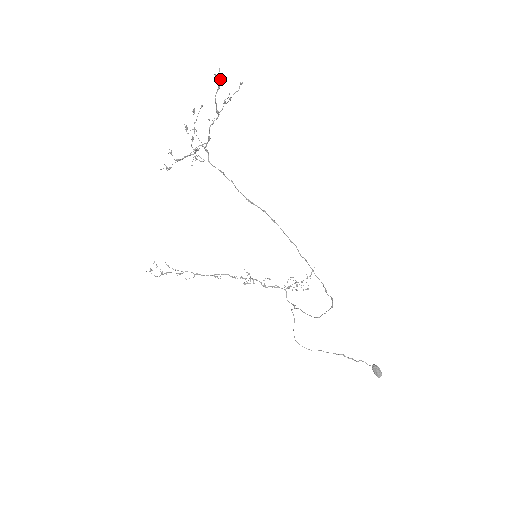
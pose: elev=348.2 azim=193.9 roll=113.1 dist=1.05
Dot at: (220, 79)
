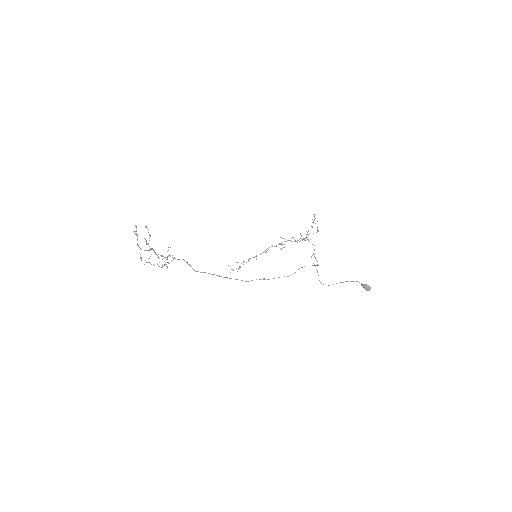
Dot at: (136, 235)
